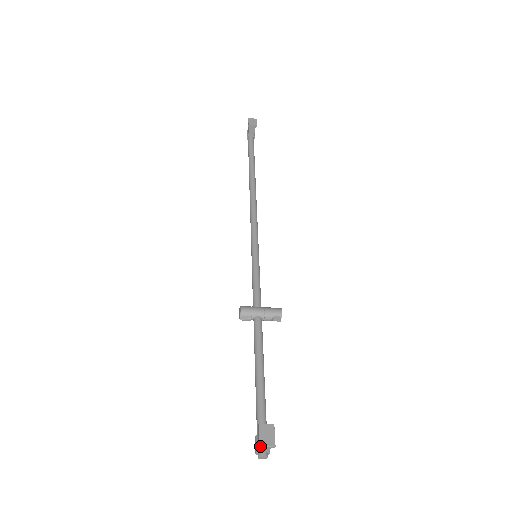
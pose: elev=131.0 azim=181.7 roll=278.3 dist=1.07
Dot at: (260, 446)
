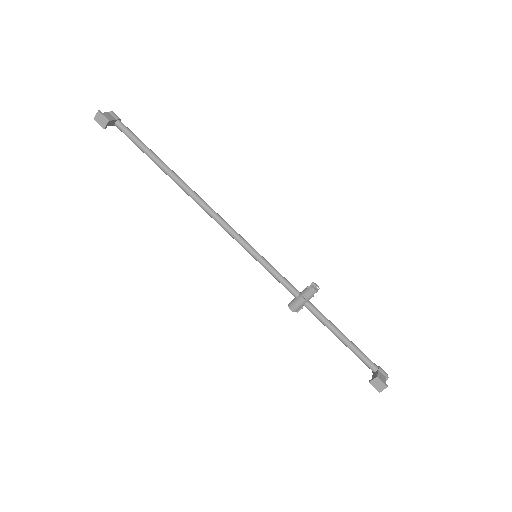
Dot at: occluded
